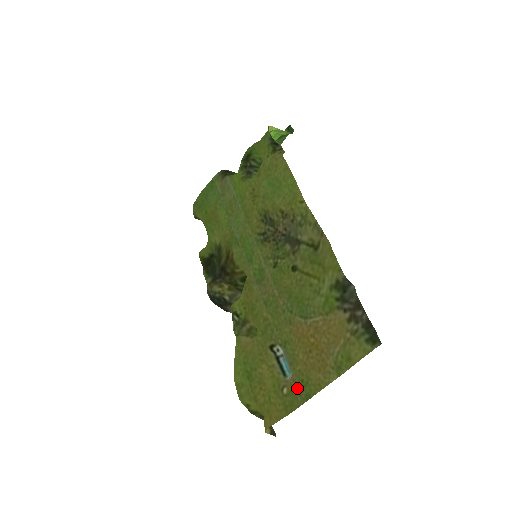
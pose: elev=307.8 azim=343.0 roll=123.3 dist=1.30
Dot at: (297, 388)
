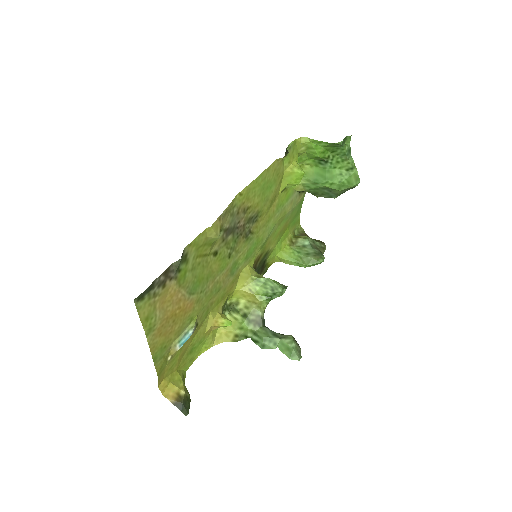
Dot at: (164, 354)
